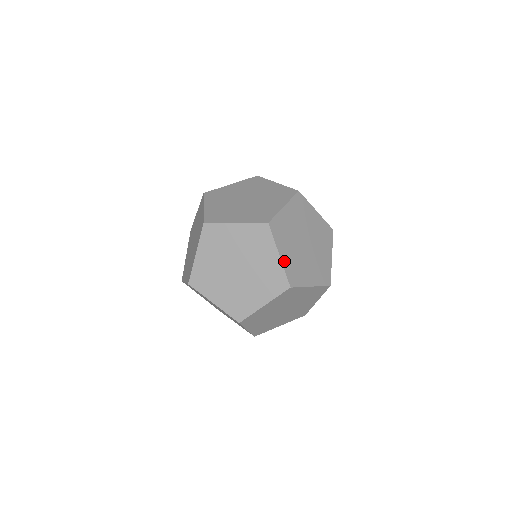
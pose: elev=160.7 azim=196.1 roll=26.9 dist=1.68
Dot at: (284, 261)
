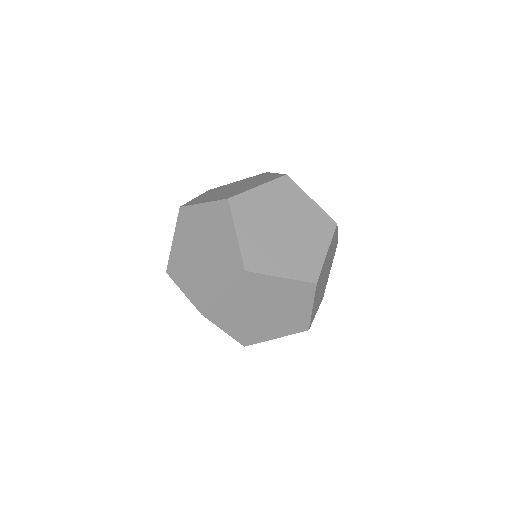
Dot at: (289, 275)
